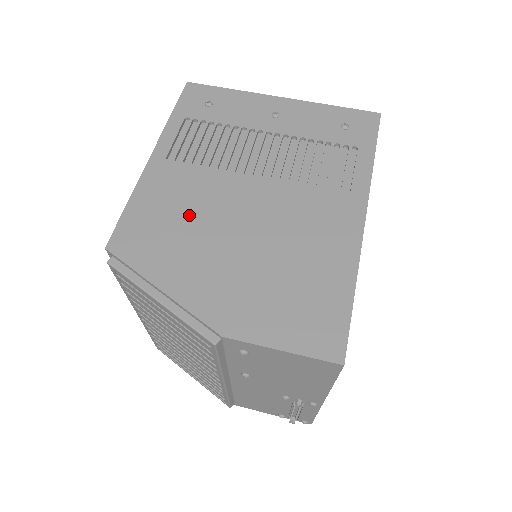
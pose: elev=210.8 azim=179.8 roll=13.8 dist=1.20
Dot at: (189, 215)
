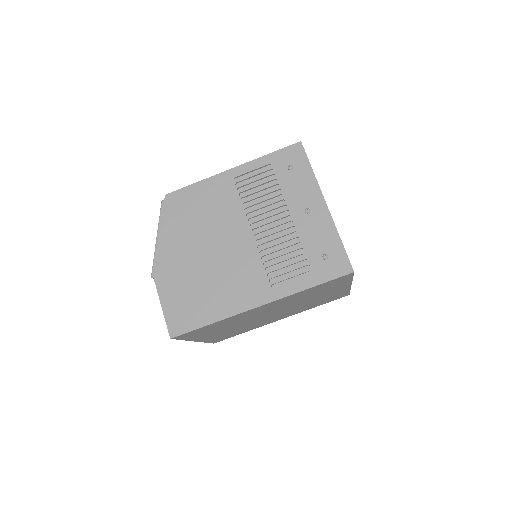
Dot at: (206, 217)
